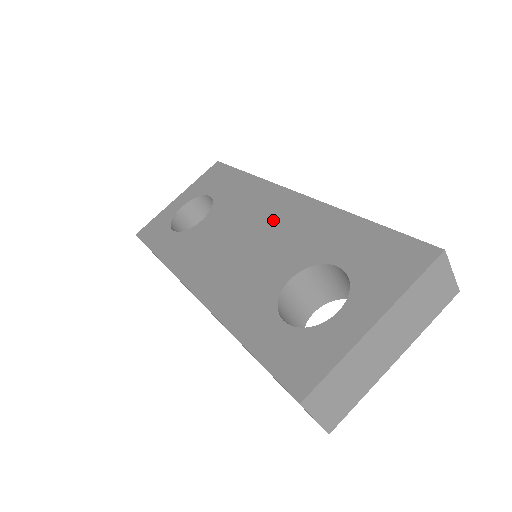
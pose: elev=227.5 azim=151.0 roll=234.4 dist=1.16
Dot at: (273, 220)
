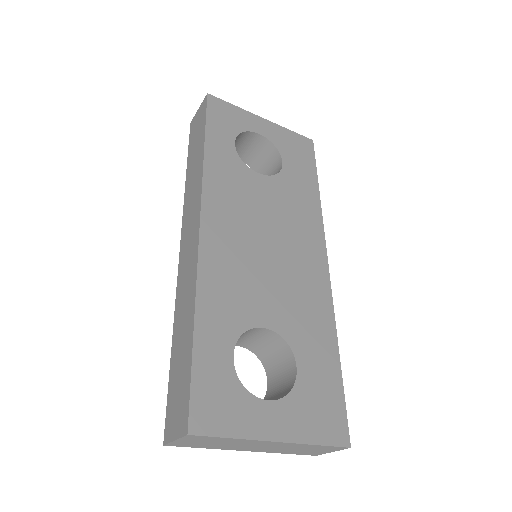
Dot at: (298, 261)
